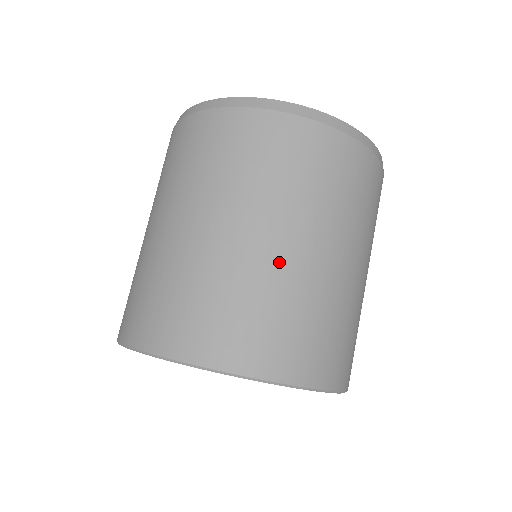
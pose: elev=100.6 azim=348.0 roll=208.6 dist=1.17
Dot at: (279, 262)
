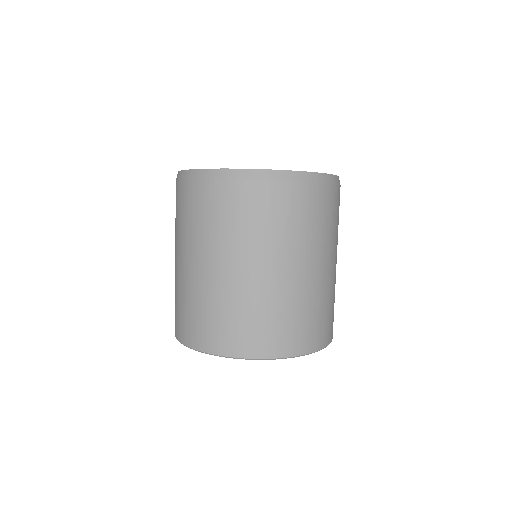
Dot at: (329, 280)
